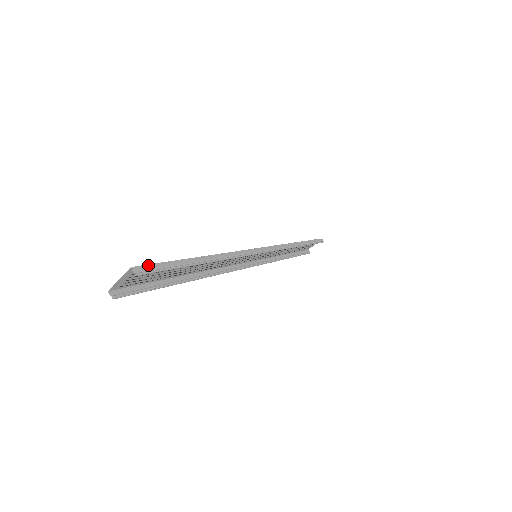
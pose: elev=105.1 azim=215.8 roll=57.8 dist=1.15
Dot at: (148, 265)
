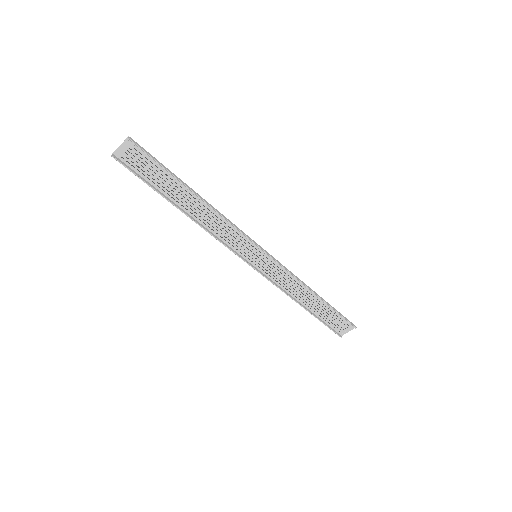
Dot at: (142, 147)
